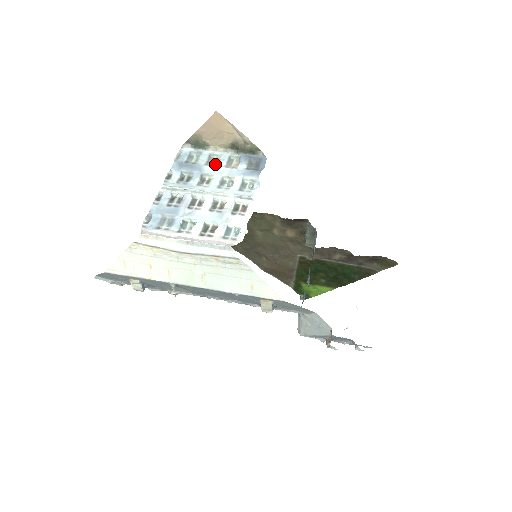
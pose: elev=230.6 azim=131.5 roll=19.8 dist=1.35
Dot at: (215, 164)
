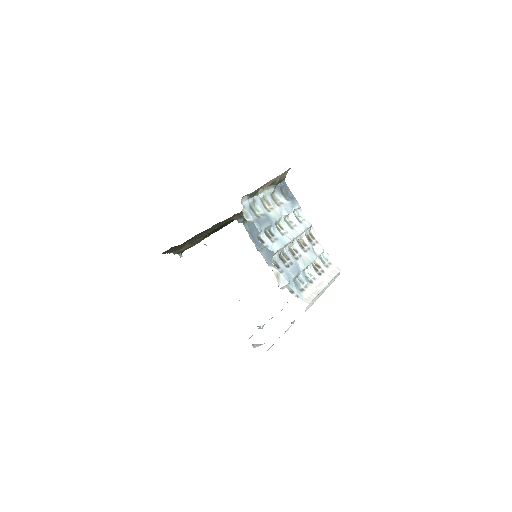
Dot at: (271, 207)
